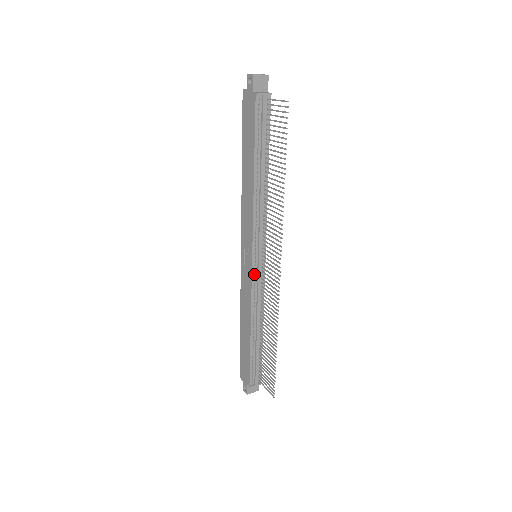
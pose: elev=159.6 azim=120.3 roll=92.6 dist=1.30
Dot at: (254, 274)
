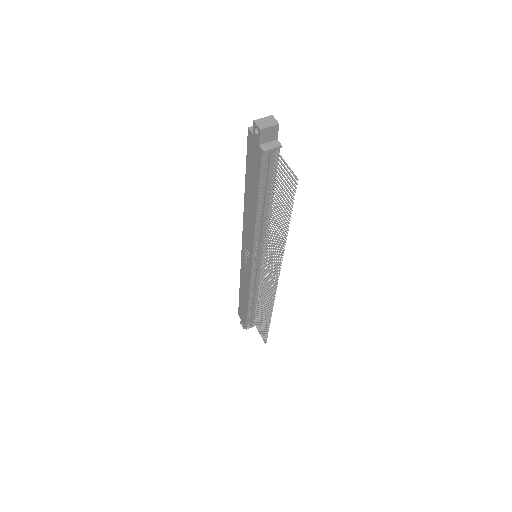
Dot at: (253, 271)
